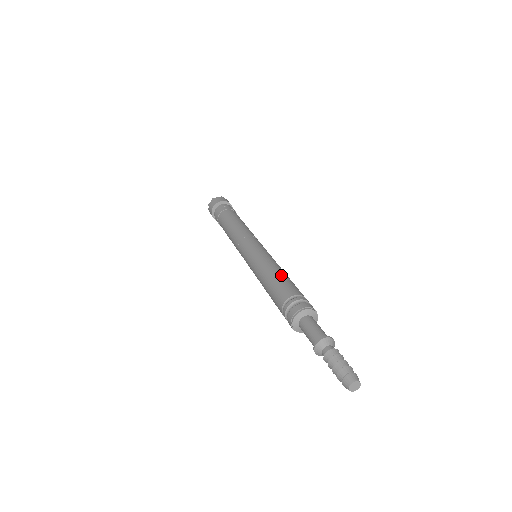
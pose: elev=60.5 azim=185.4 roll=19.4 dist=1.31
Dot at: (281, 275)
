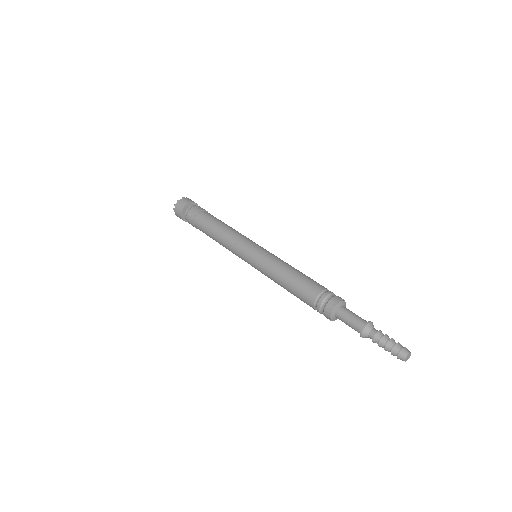
Dot at: (292, 280)
